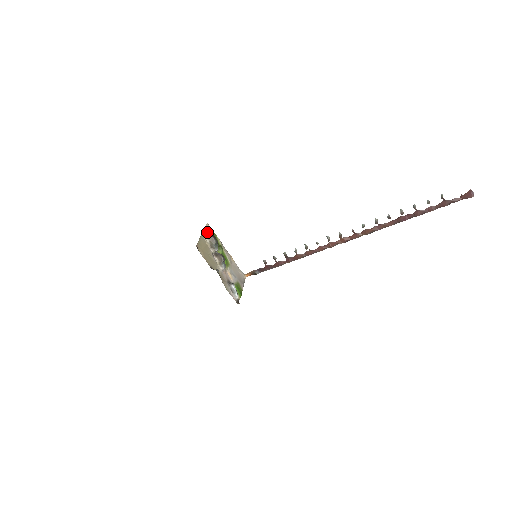
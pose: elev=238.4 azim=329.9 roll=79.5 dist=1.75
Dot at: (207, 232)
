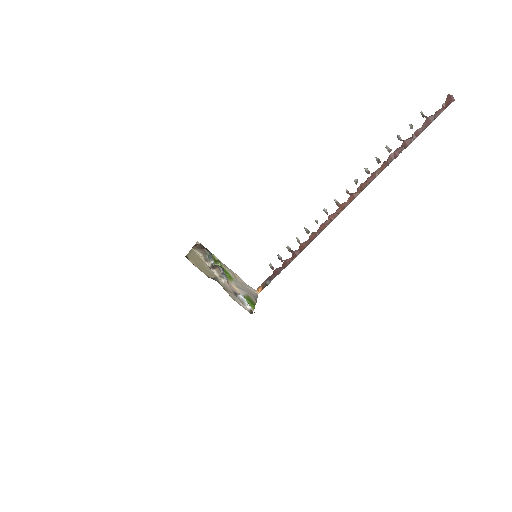
Dot at: (197, 246)
